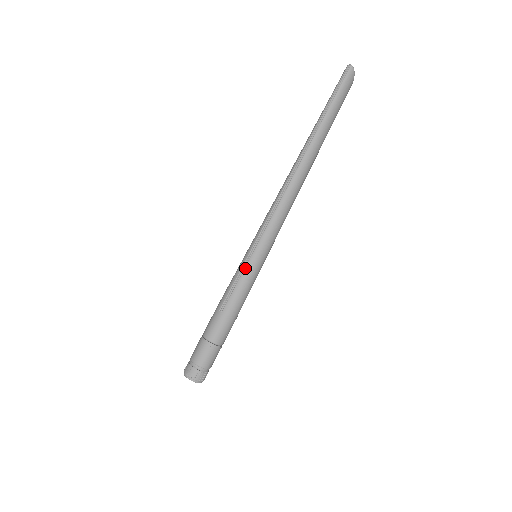
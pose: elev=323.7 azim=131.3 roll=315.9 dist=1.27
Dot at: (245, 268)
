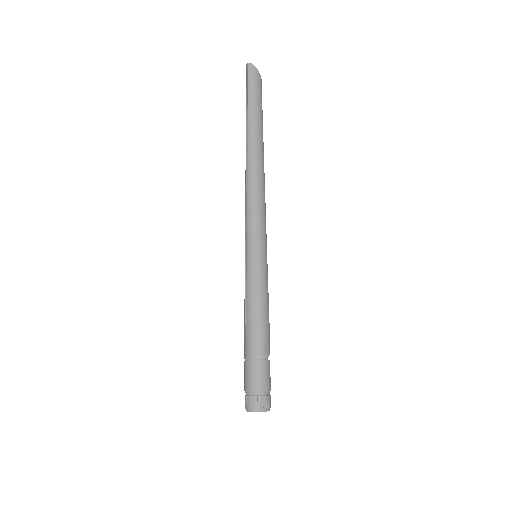
Dot at: (247, 270)
